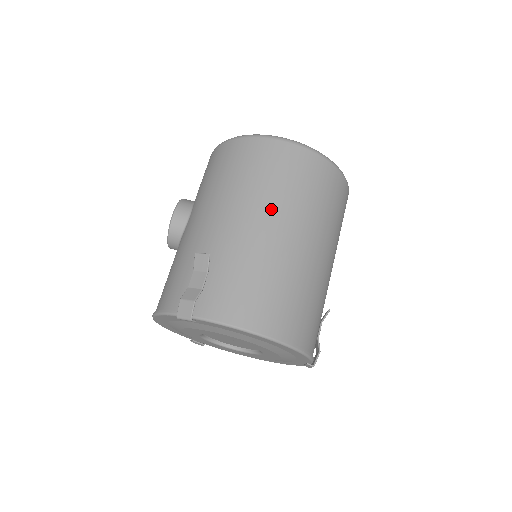
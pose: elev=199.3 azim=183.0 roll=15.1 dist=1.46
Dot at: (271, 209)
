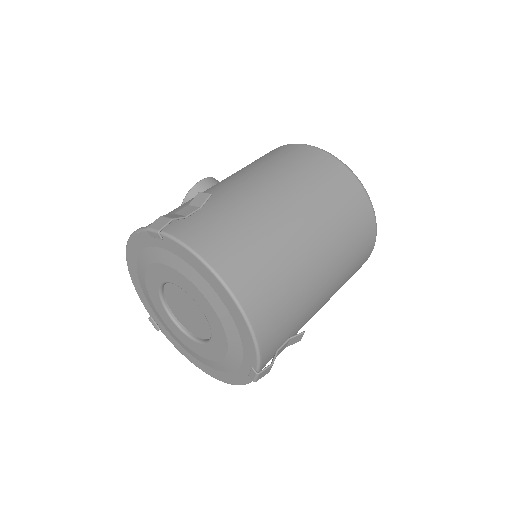
Dot at: (290, 191)
